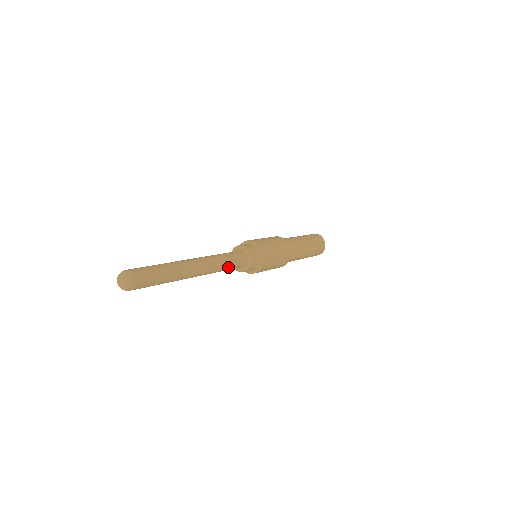
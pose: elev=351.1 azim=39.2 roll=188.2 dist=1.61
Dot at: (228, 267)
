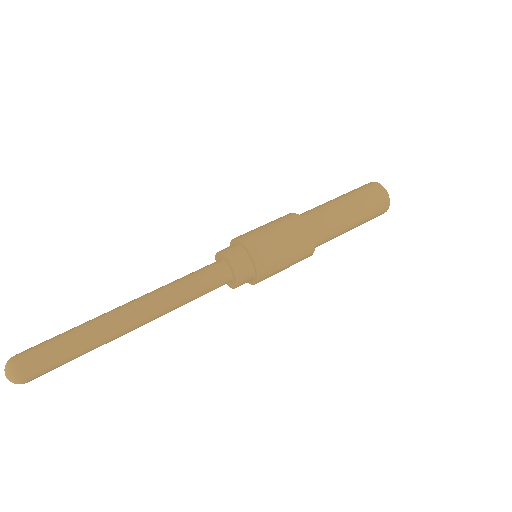
Dot at: (198, 297)
